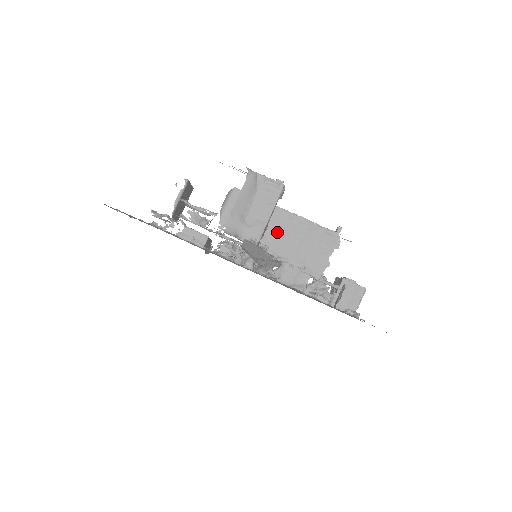
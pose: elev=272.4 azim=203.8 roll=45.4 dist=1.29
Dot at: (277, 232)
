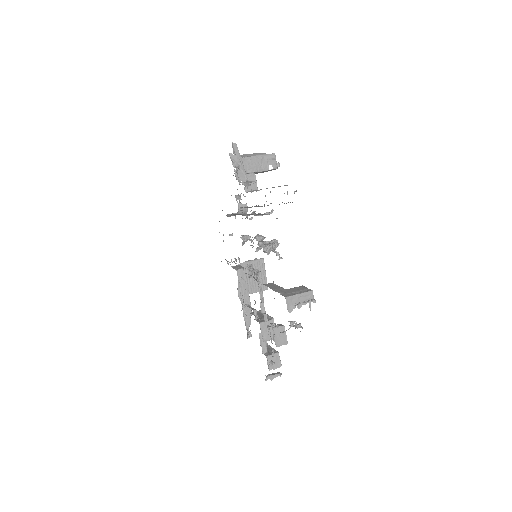
Dot at: occluded
